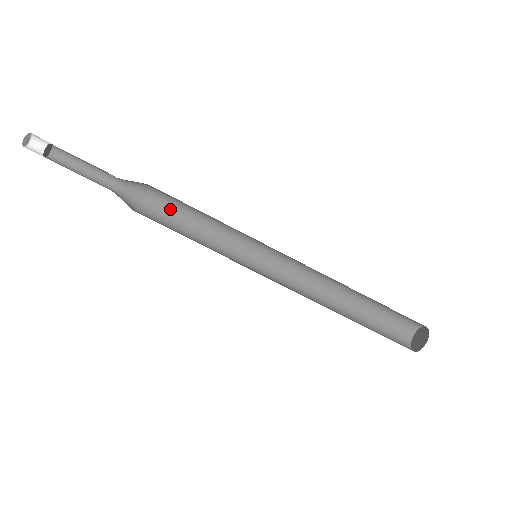
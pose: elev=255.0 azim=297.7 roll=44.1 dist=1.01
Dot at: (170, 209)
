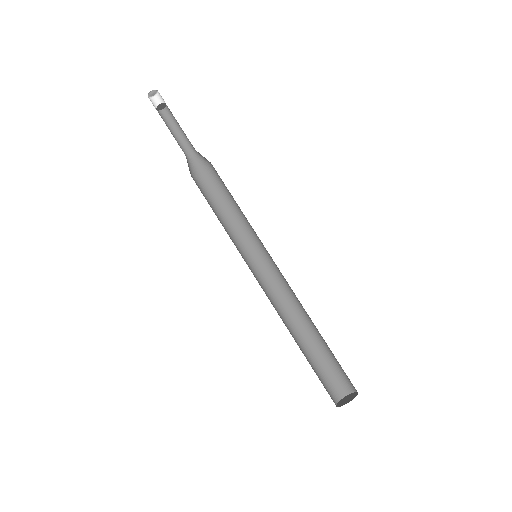
Dot at: (206, 195)
